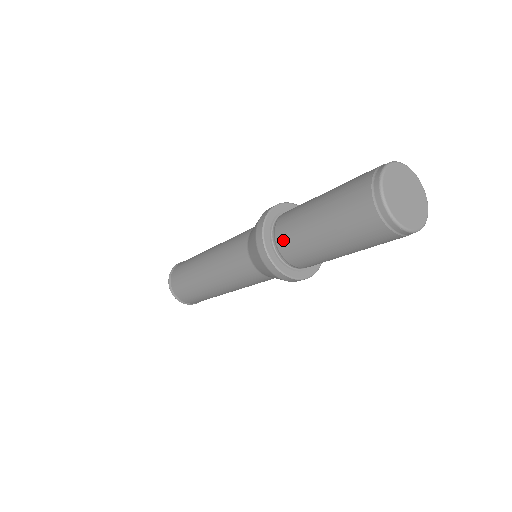
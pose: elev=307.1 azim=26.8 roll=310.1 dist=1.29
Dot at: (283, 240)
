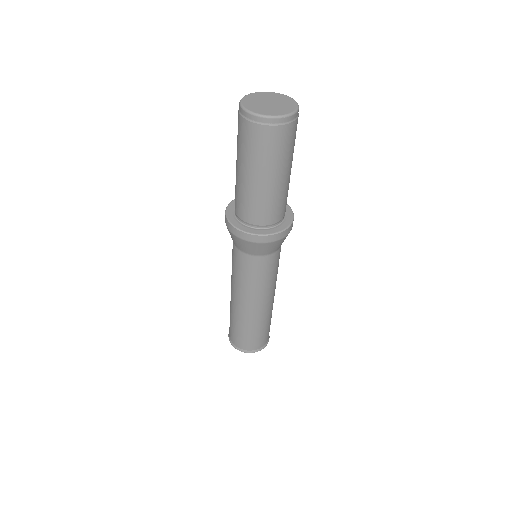
Dot at: occluded
